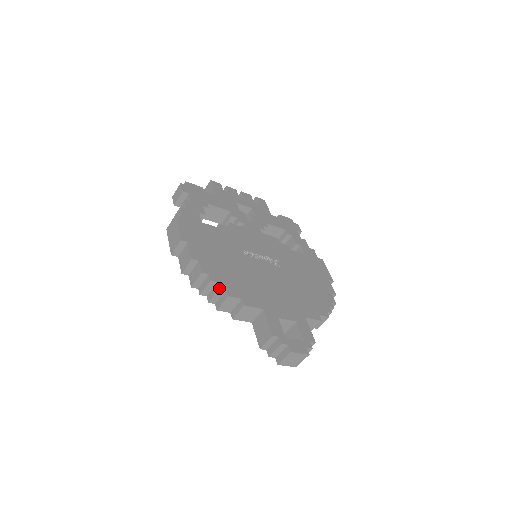
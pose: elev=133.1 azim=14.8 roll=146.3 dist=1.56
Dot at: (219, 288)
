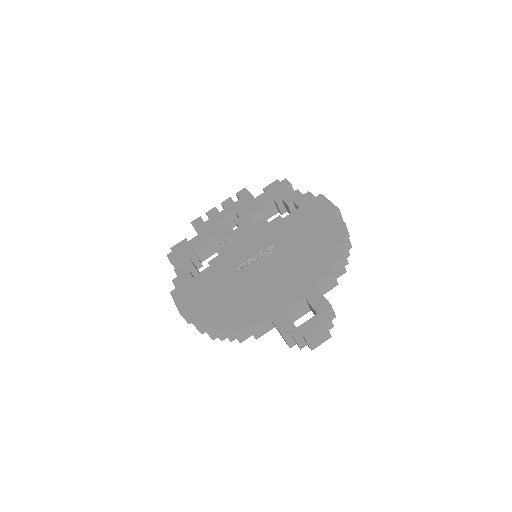
Dot at: (222, 331)
